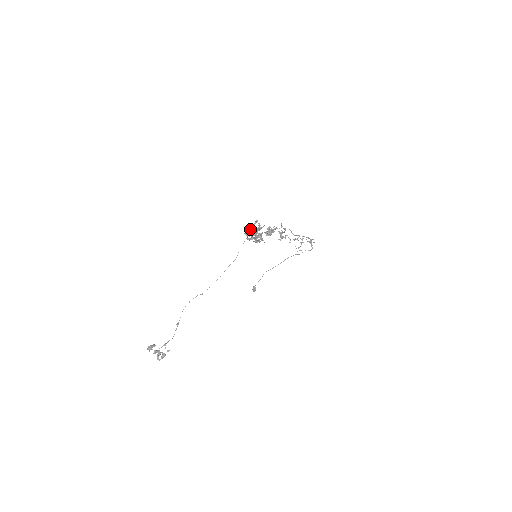
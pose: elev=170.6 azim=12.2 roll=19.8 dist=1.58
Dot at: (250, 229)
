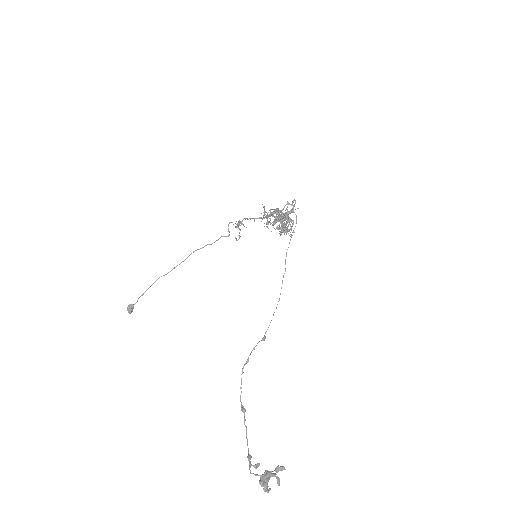
Dot at: occluded
